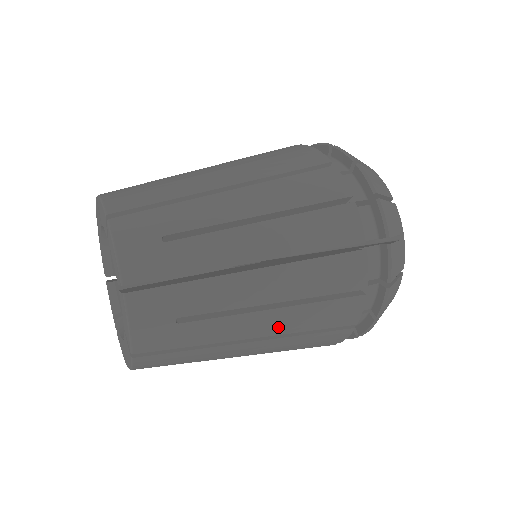
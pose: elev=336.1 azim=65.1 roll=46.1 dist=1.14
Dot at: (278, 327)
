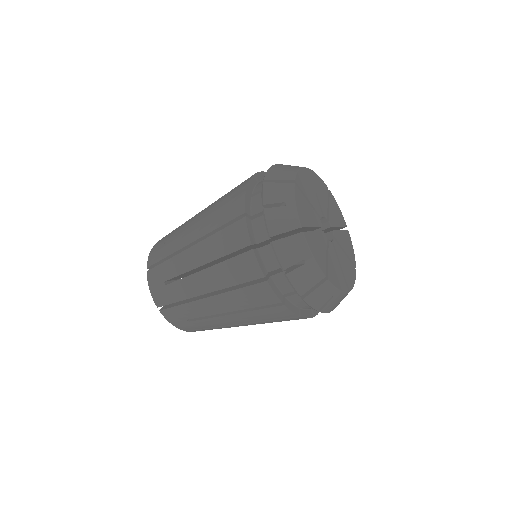
Dot at: (213, 283)
